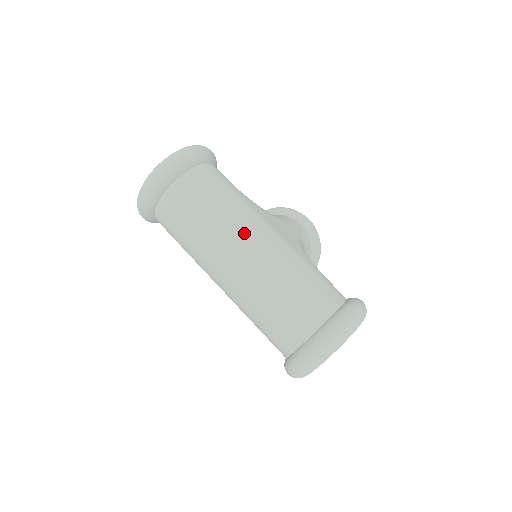
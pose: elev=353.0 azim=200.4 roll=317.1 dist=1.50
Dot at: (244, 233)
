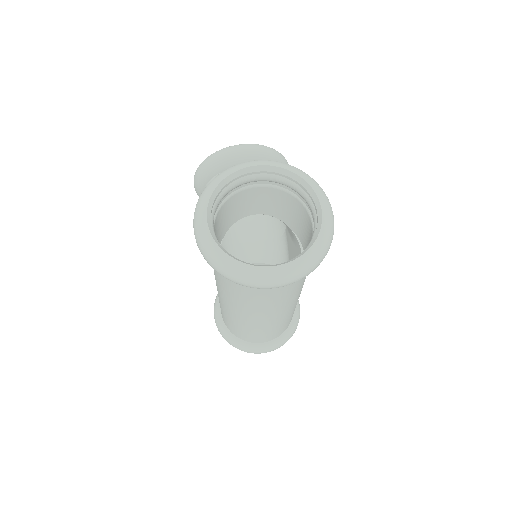
Dot at: (295, 300)
